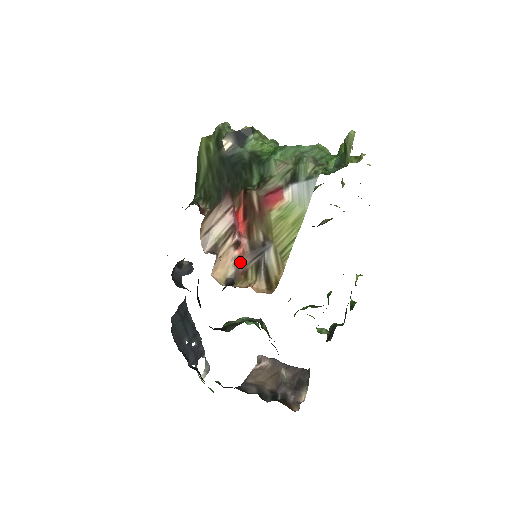
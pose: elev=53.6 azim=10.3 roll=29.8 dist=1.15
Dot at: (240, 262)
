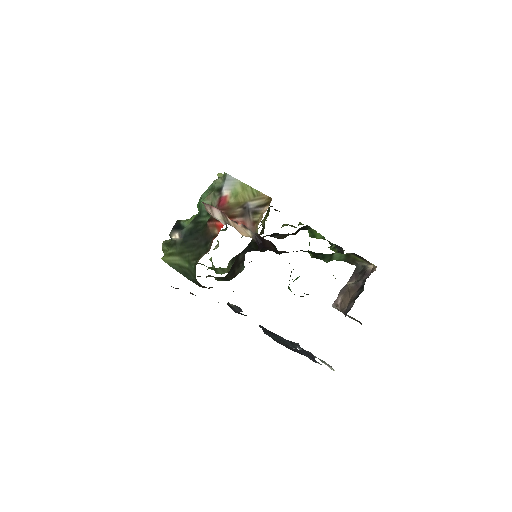
Dot at: (246, 225)
